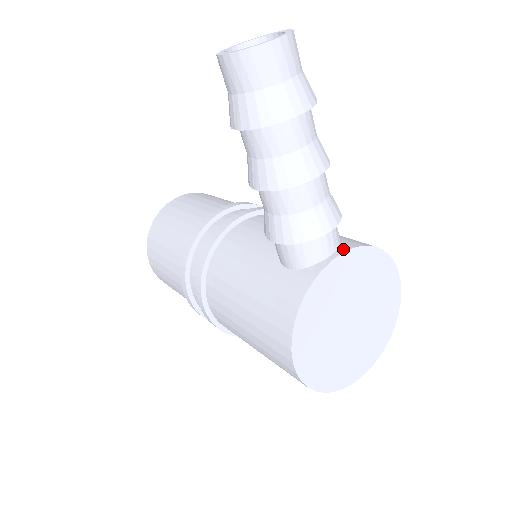
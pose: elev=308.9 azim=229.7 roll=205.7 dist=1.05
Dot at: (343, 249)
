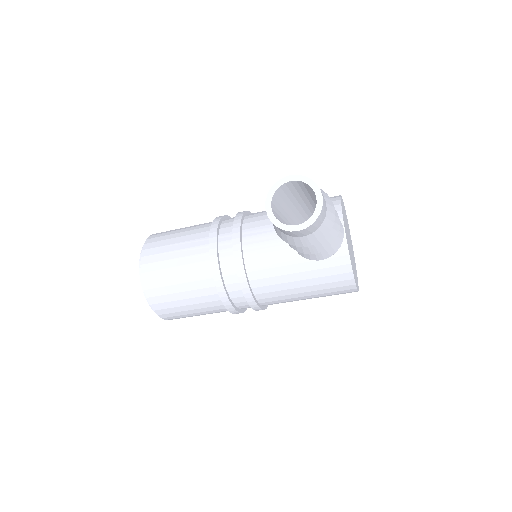
Dot at: occluded
